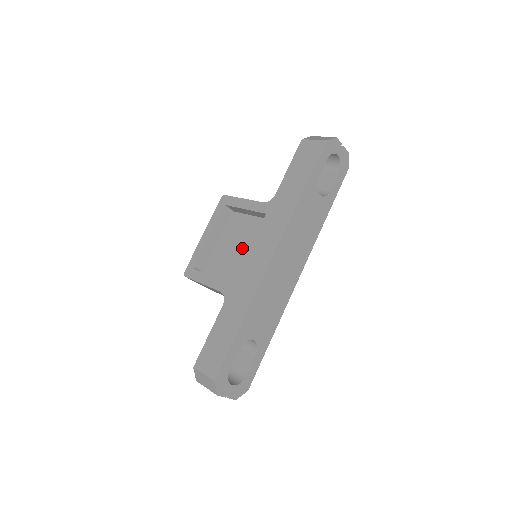
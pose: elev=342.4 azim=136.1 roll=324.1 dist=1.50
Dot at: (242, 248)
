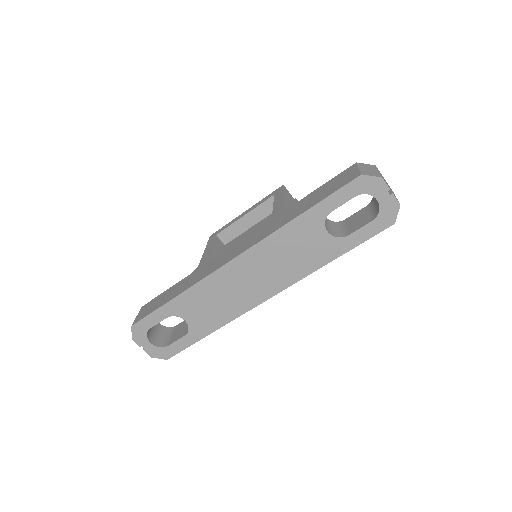
Dot at: occluded
